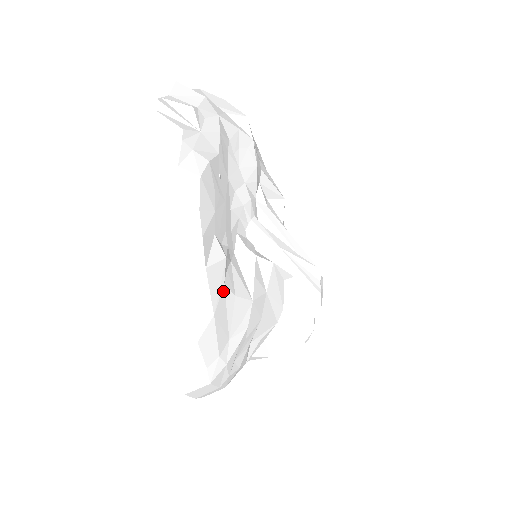
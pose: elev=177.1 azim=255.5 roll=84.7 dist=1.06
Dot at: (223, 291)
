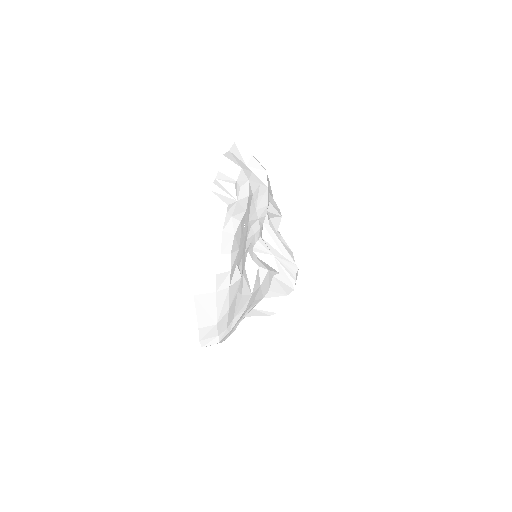
Dot at: (236, 295)
